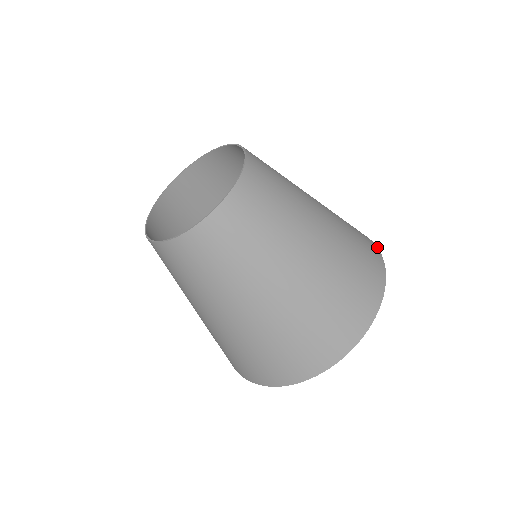
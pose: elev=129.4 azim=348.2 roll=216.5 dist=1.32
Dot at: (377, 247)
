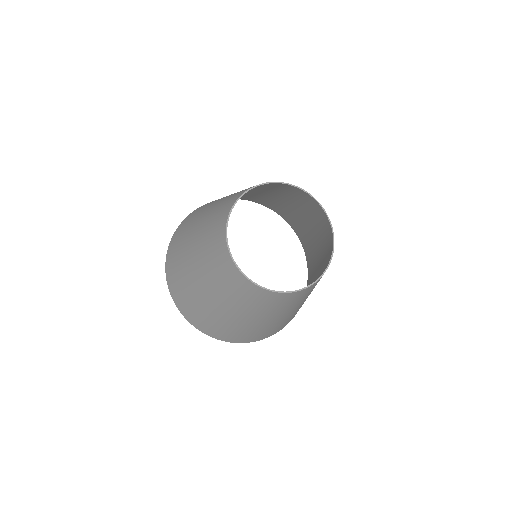
Dot at: occluded
